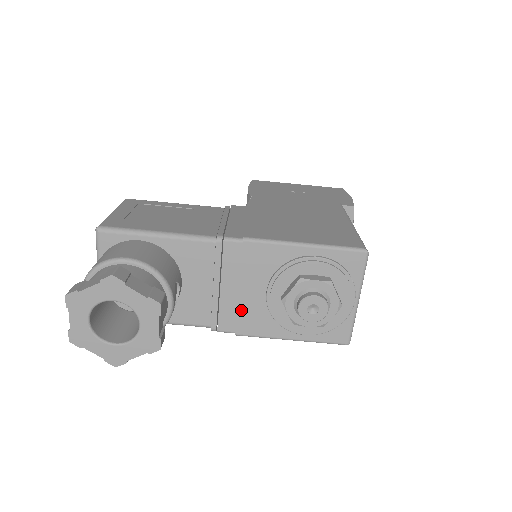
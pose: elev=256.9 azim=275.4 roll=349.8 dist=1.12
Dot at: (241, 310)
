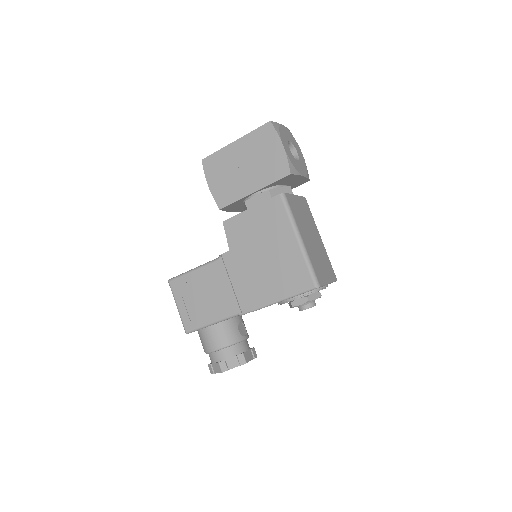
Dot at: occluded
